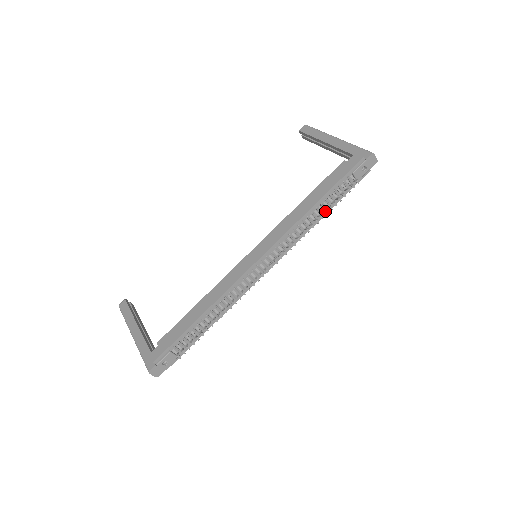
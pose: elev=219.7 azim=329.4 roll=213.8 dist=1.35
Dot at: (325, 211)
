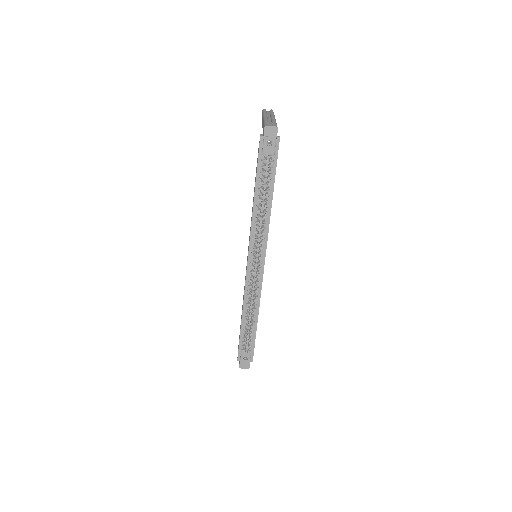
Dot at: occluded
